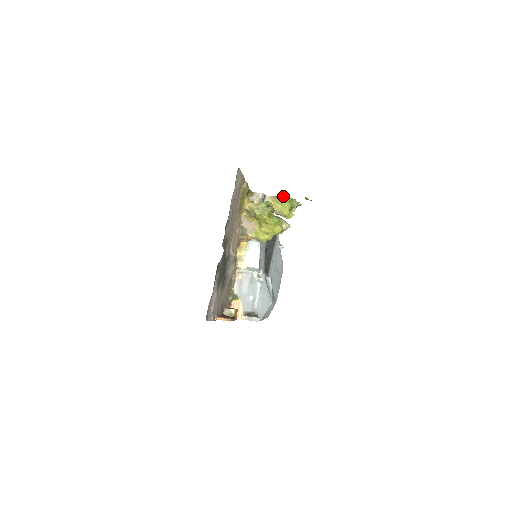
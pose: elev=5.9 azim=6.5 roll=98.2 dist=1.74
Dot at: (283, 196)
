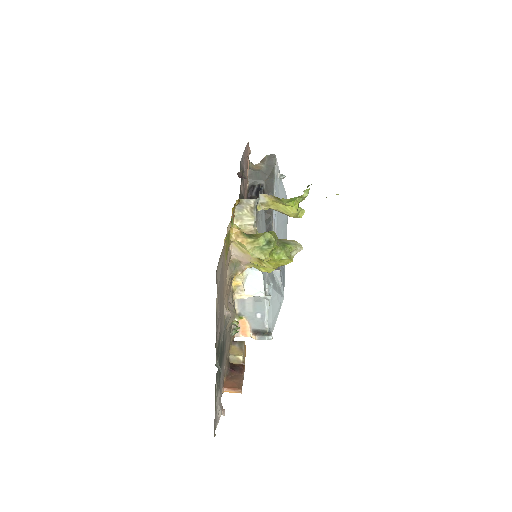
Dot at: occluded
